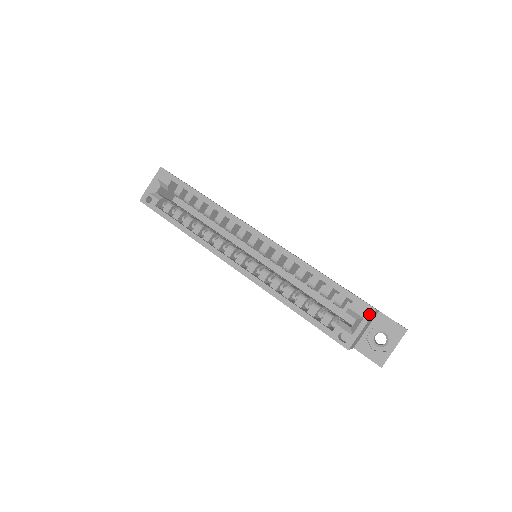
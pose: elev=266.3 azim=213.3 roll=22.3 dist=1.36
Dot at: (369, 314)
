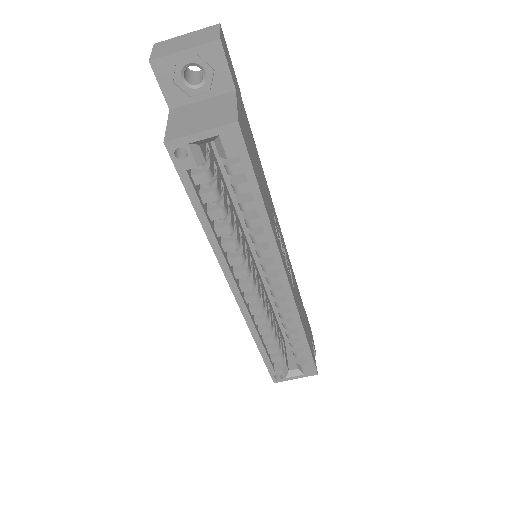
Dot at: (310, 375)
